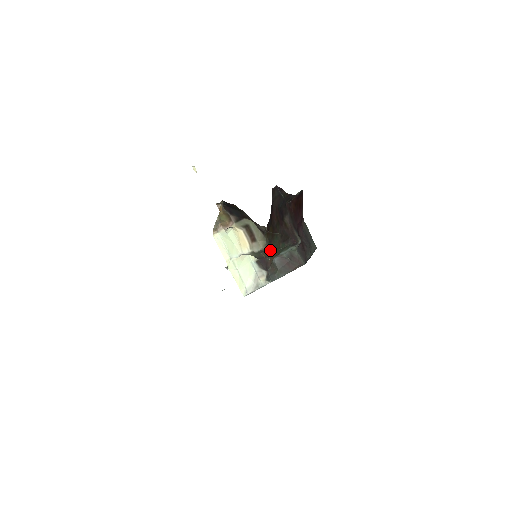
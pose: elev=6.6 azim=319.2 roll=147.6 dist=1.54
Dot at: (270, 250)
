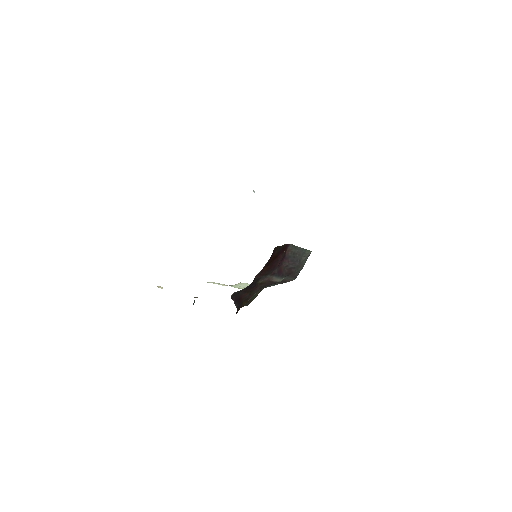
Dot at: occluded
